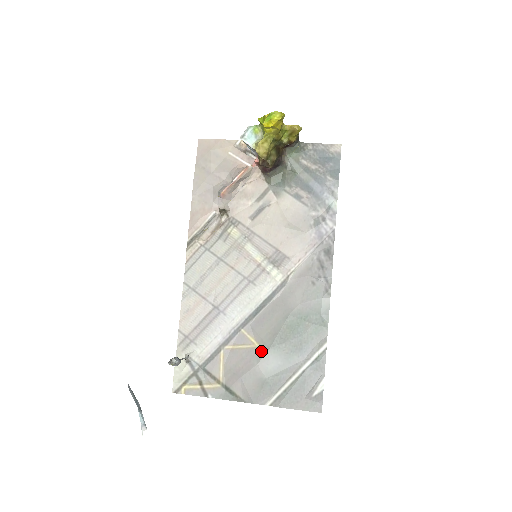
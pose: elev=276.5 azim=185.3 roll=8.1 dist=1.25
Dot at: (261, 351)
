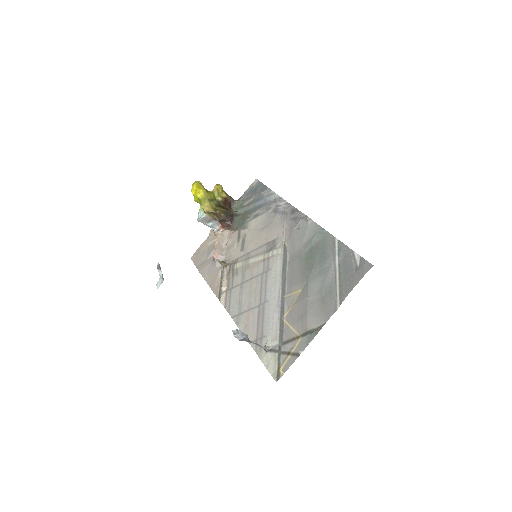
Dot at: (305, 289)
